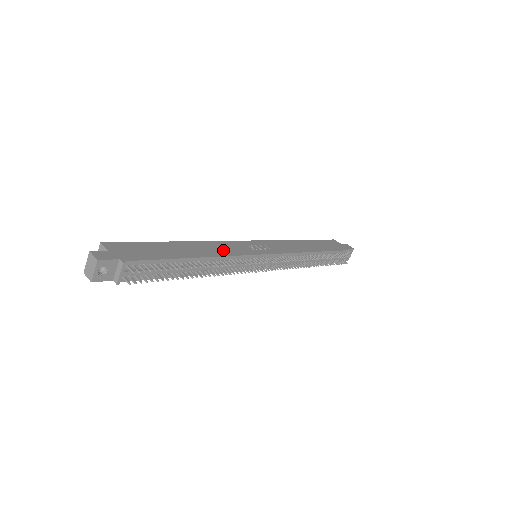
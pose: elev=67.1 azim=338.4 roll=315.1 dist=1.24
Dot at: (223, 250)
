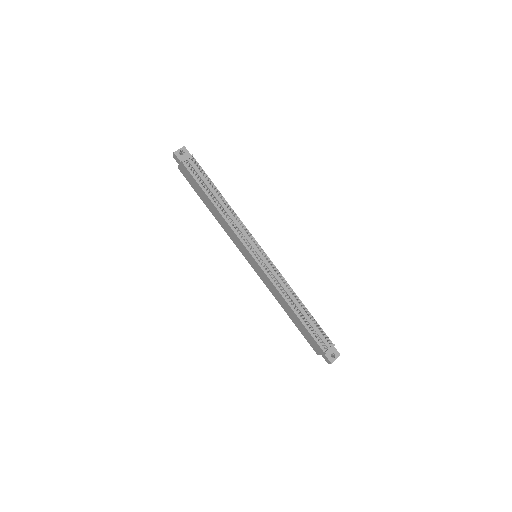
Dot at: occluded
